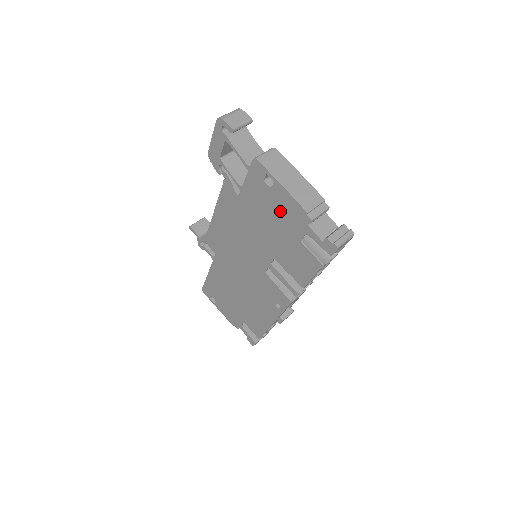
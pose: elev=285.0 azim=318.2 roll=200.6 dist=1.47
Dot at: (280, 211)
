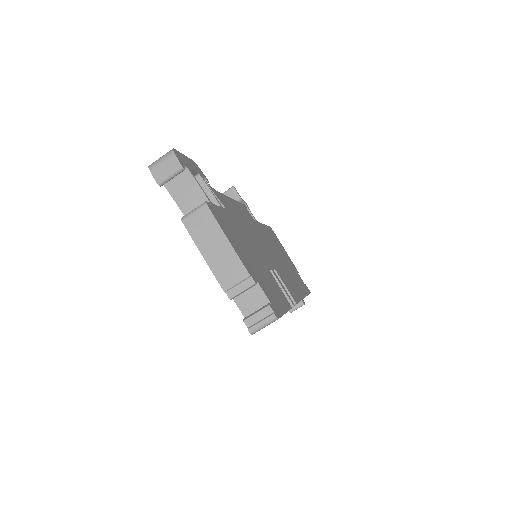
Dot at: occluded
